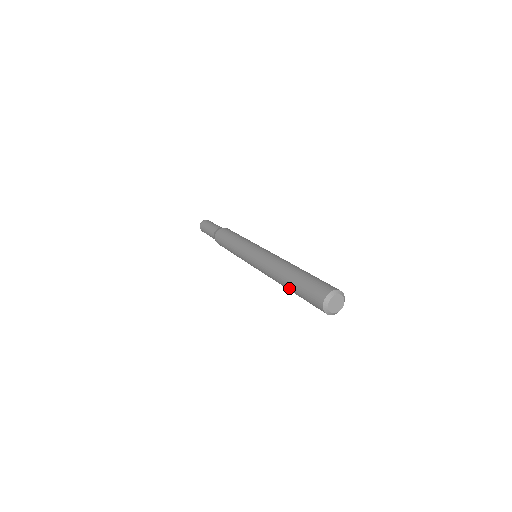
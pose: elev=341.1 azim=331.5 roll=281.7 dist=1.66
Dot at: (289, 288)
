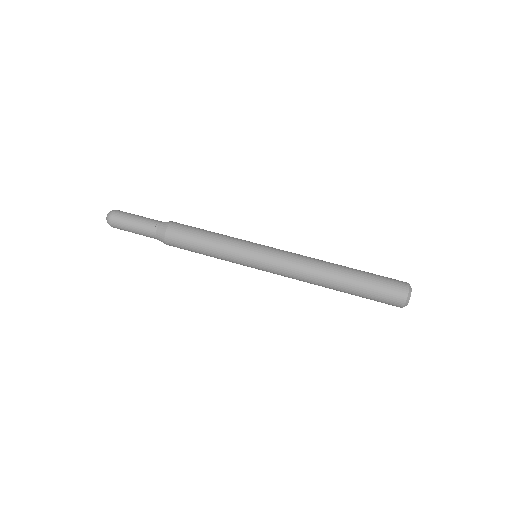
Dot at: occluded
